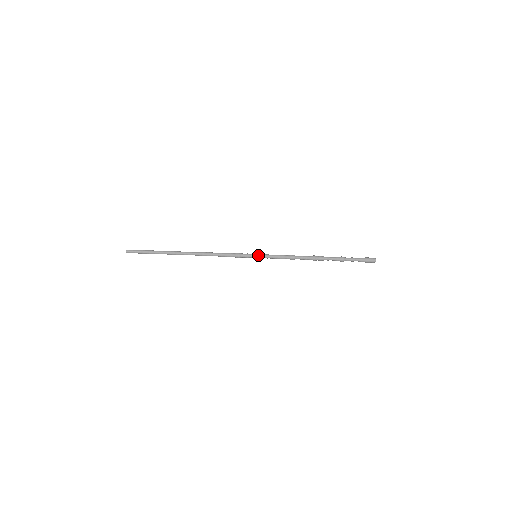
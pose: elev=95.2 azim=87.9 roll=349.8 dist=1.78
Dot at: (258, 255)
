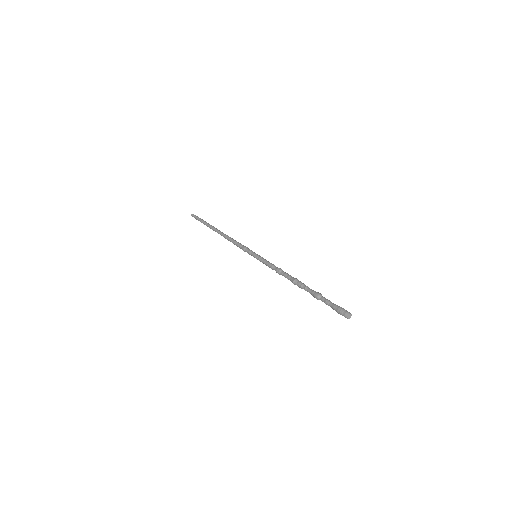
Dot at: (257, 255)
